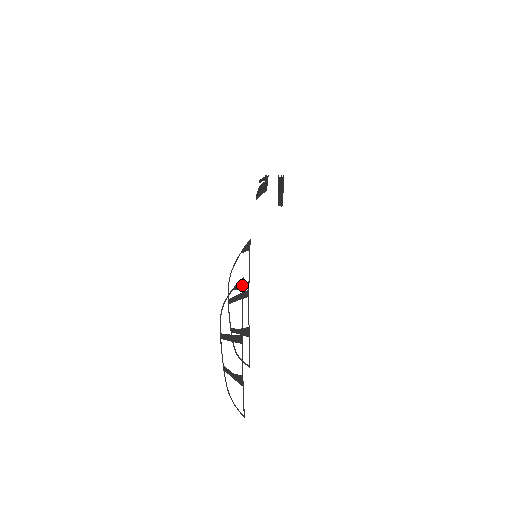
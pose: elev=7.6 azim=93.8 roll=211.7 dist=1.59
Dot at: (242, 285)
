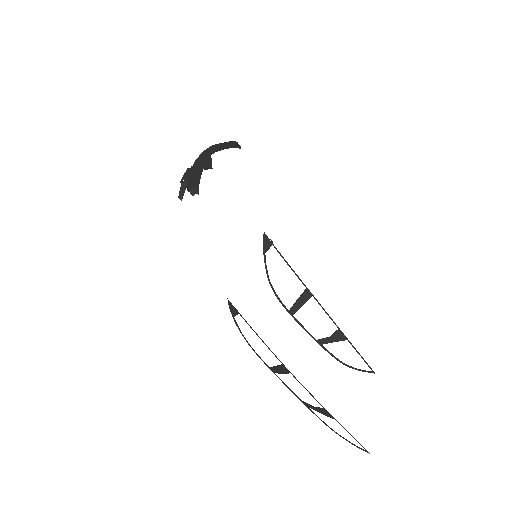
Dot at: (233, 308)
